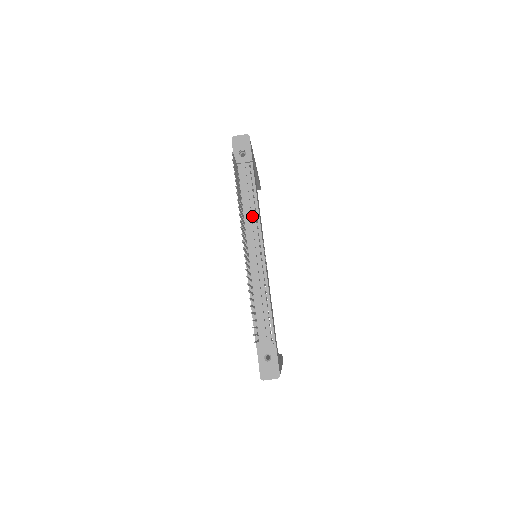
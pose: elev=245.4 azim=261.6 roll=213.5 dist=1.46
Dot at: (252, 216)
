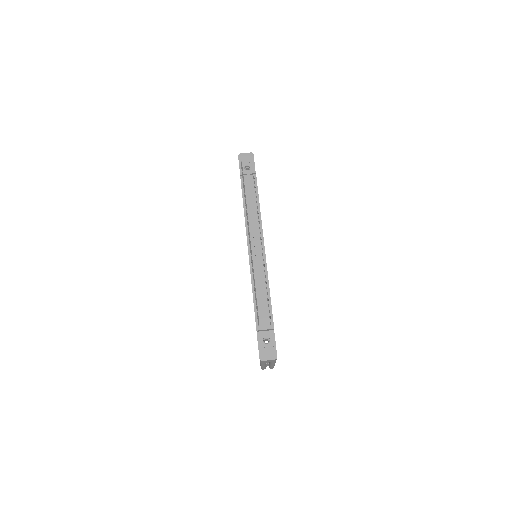
Dot at: (255, 218)
